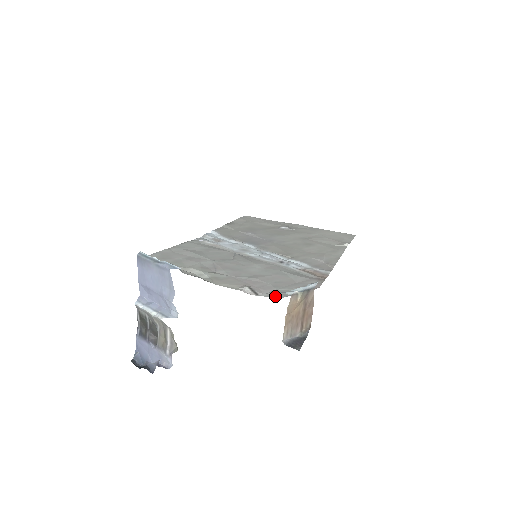
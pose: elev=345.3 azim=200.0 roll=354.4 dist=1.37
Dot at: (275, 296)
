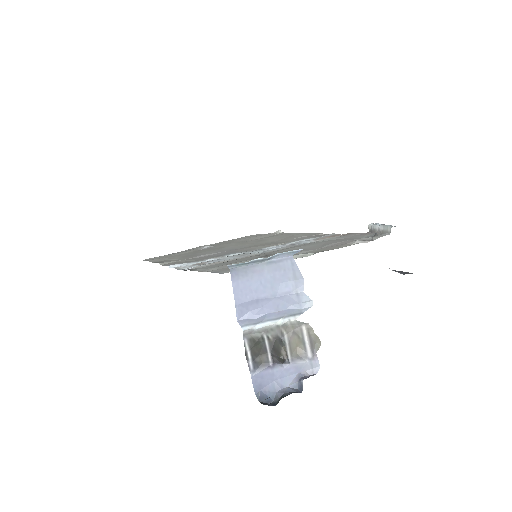
Dot at: (382, 235)
